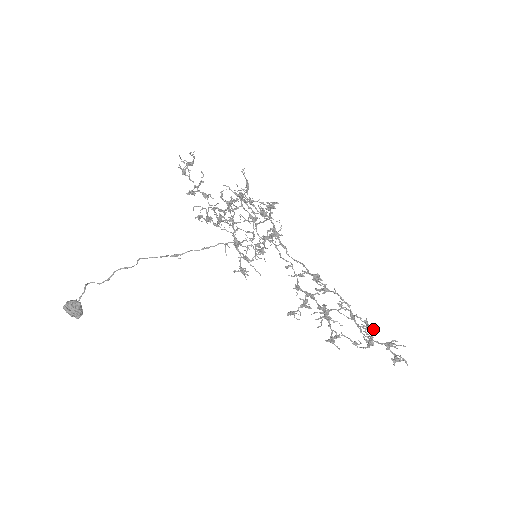
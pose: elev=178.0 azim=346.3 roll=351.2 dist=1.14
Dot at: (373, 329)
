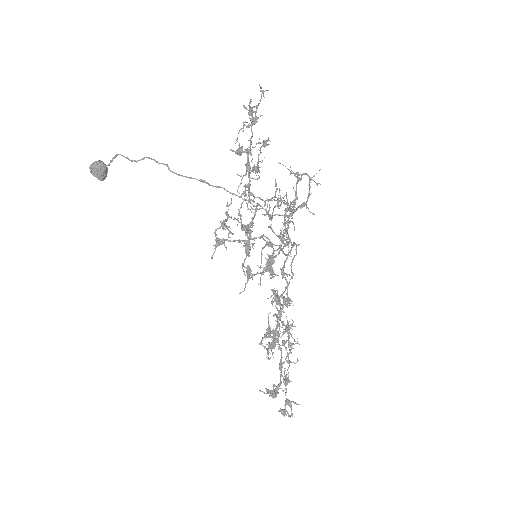
Dot at: (274, 396)
